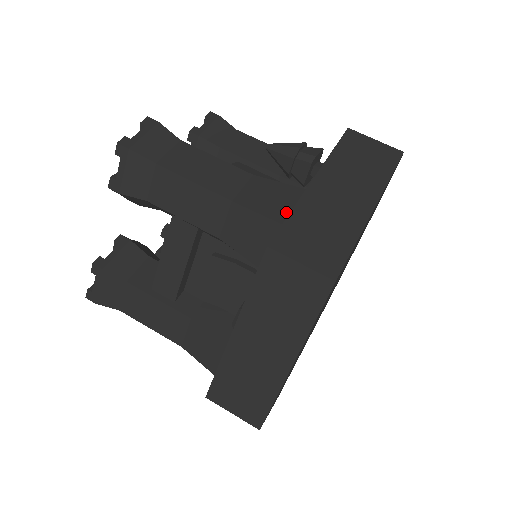
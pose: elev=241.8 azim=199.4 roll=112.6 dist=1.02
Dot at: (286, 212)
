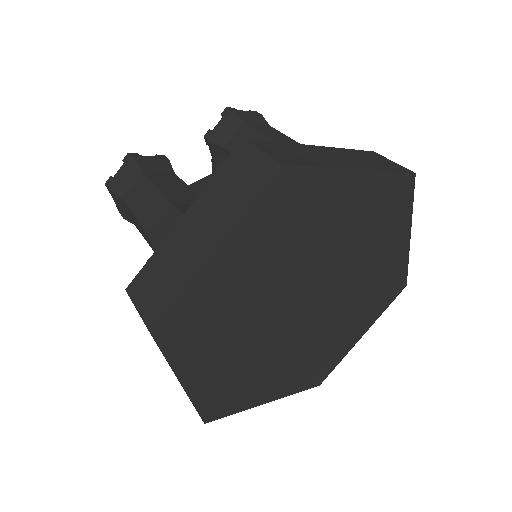
Dot at: occluded
